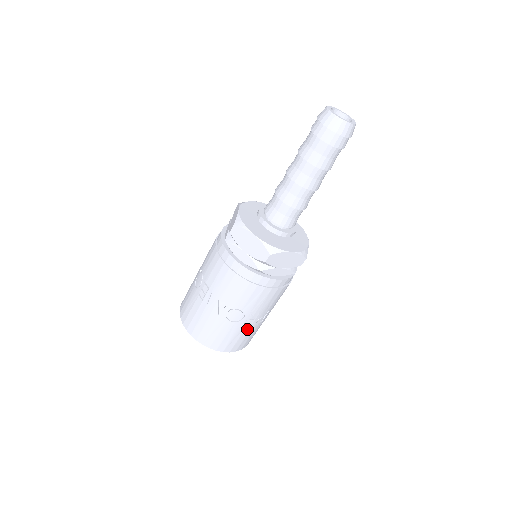
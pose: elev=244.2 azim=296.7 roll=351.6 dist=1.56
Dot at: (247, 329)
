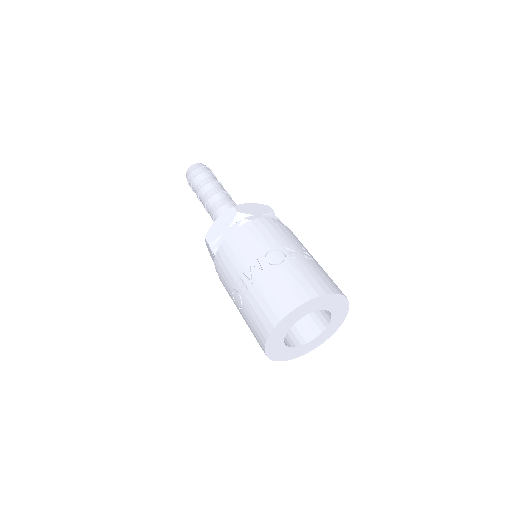
Dot at: (305, 264)
